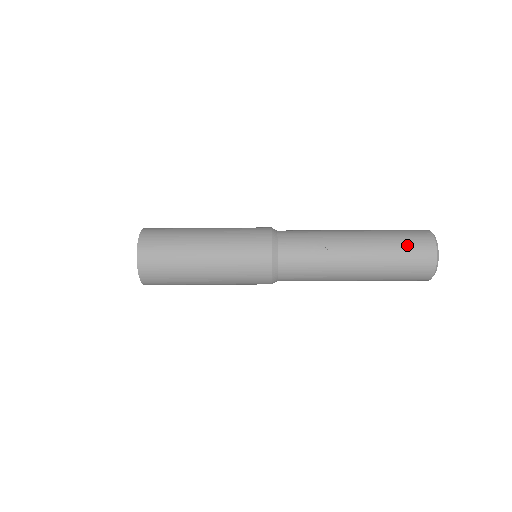
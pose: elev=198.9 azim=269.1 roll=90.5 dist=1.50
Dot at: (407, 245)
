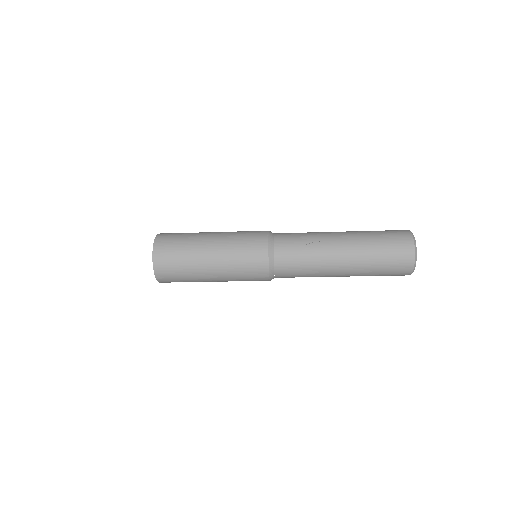
Dot at: (388, 243)
